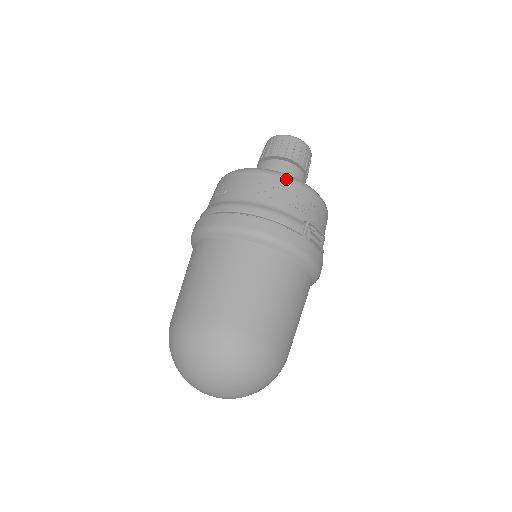
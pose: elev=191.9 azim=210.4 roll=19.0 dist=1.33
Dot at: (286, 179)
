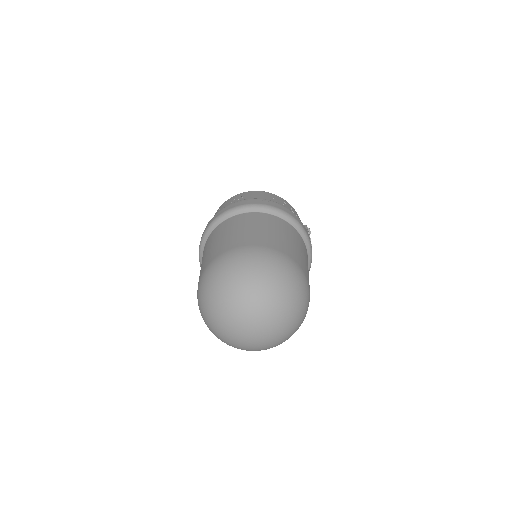
Dot at: (285, 201)
